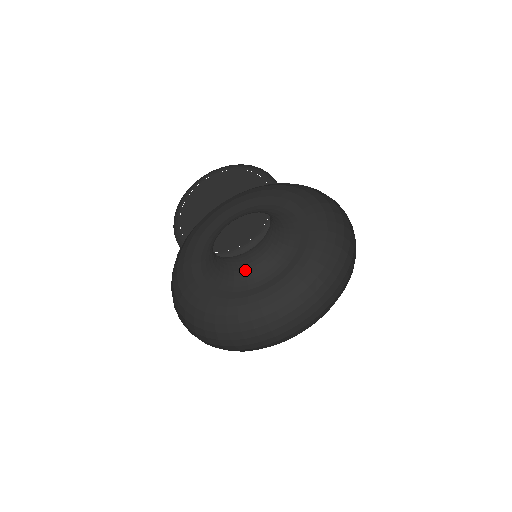
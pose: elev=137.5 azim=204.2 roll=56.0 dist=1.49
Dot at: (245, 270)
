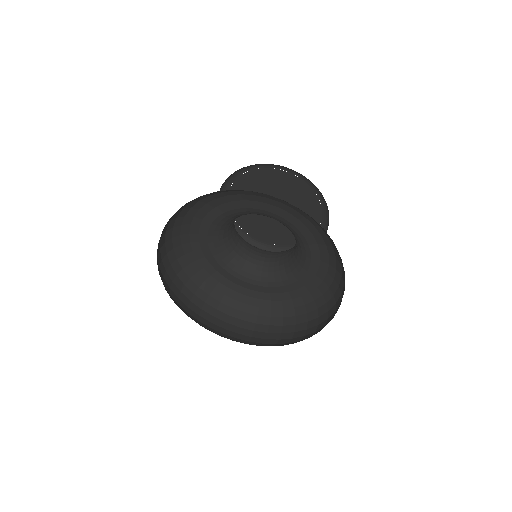
Dot at: (252, 264)
